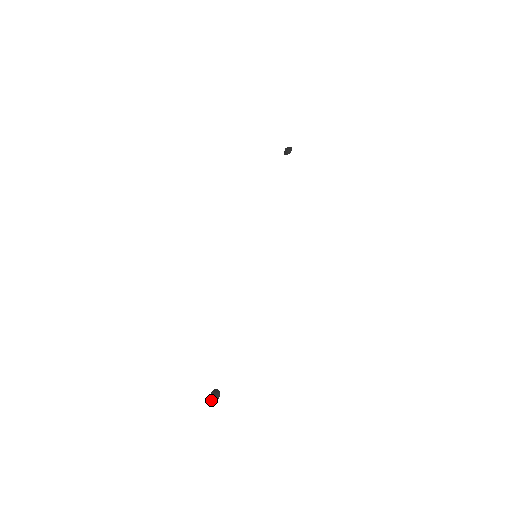
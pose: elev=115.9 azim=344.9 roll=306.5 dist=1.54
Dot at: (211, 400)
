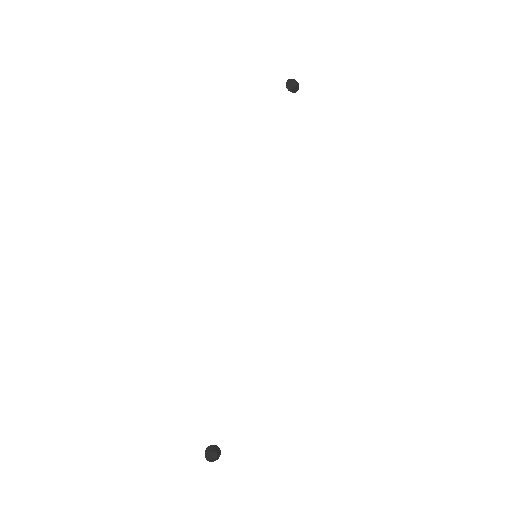
Dot at: (209, 460)
